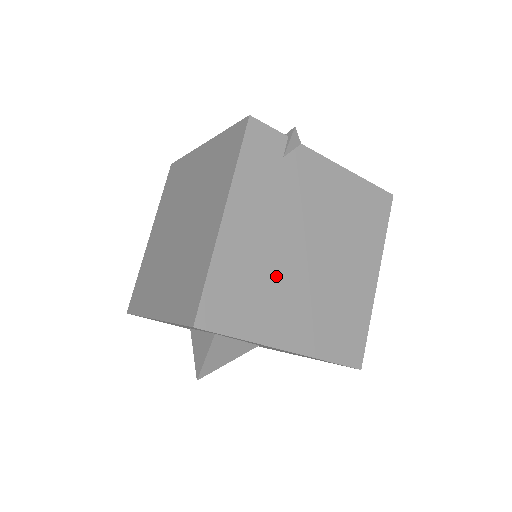
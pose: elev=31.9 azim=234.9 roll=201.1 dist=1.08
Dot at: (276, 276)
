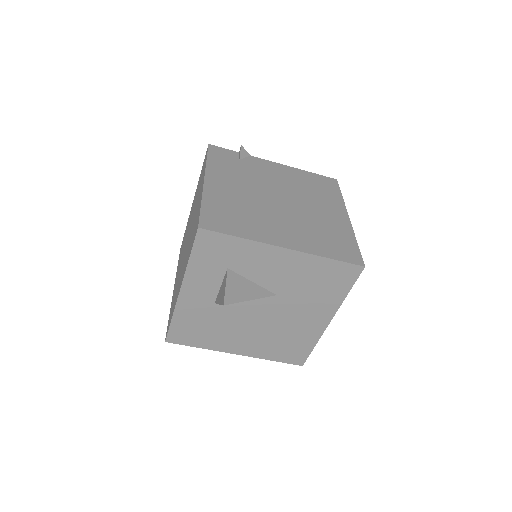
Dot at: (257, 209)
